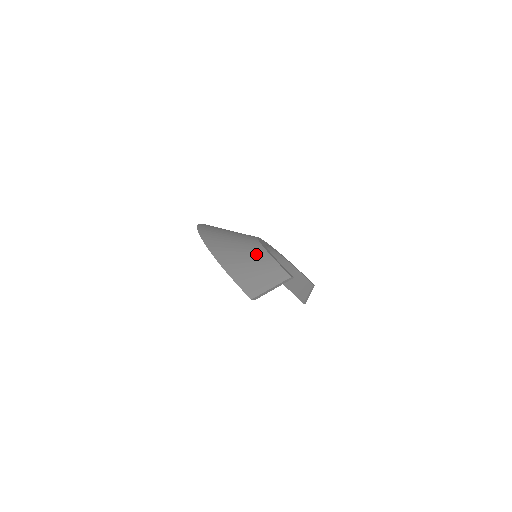
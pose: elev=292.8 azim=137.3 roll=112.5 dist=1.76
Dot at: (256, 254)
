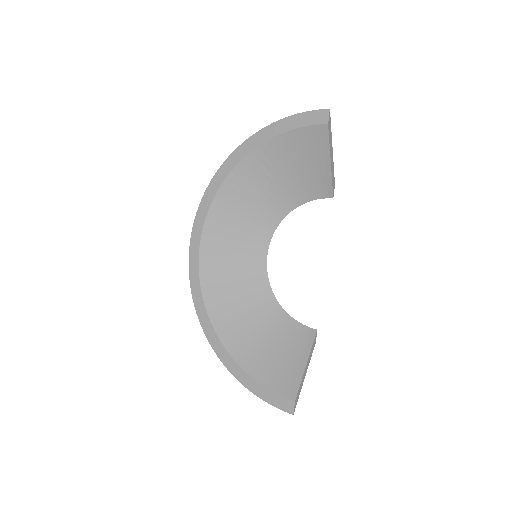
Dot at: occluded
